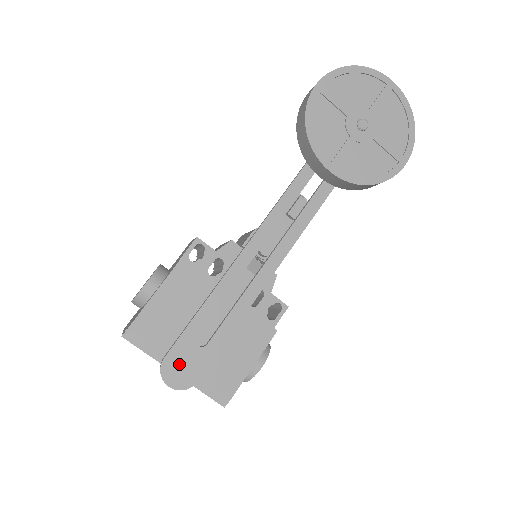
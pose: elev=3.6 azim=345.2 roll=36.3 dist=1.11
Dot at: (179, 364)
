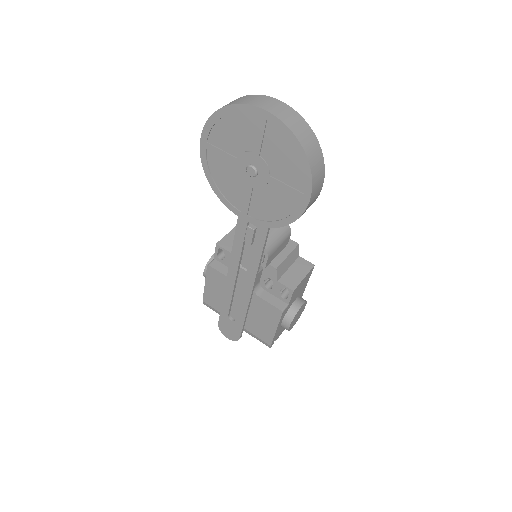
Dot at: (226, 328)
